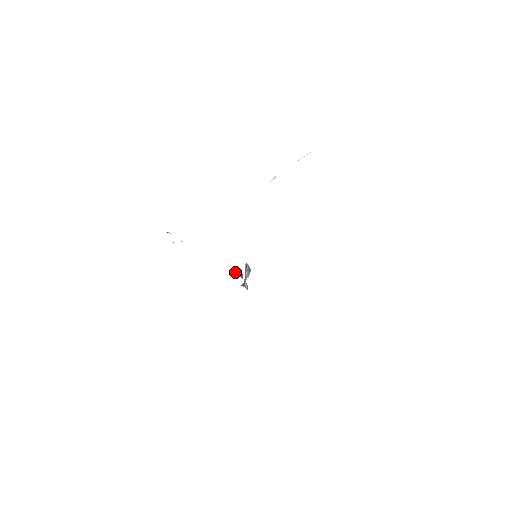
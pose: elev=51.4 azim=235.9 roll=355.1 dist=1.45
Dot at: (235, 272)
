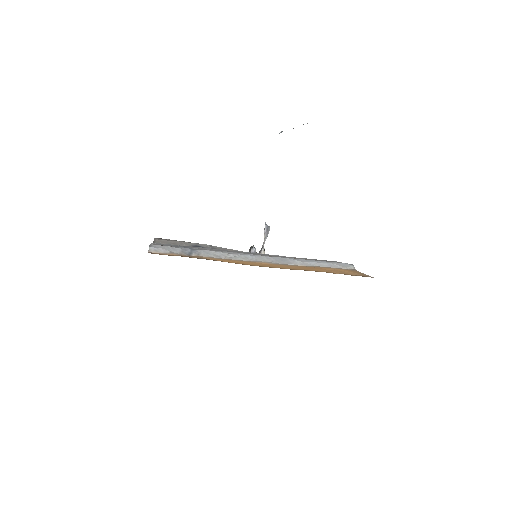
Dot at: (250, 248)
